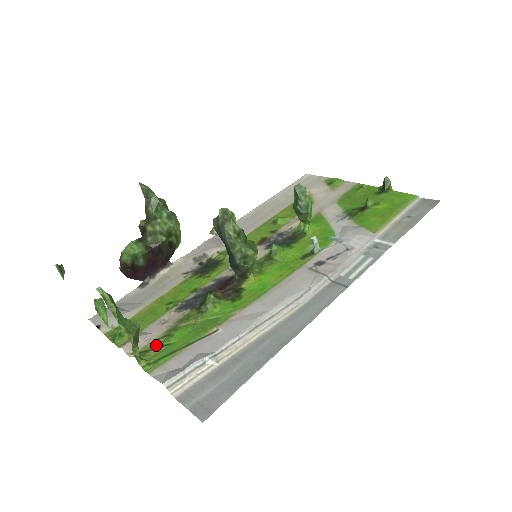
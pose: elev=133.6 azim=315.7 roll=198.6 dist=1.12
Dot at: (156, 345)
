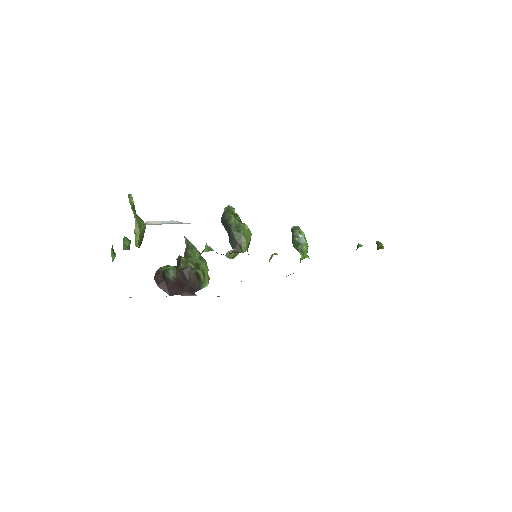
Dot at: occluded
